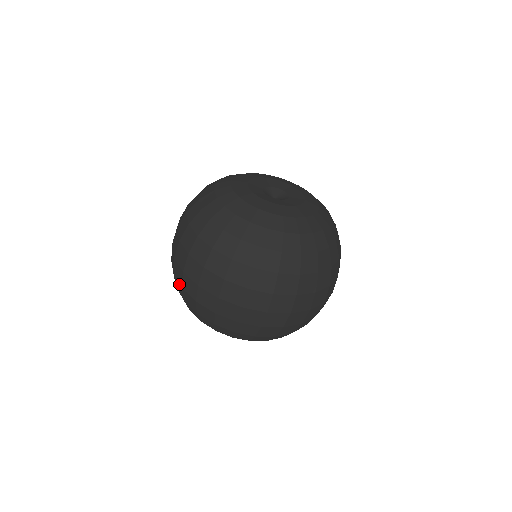
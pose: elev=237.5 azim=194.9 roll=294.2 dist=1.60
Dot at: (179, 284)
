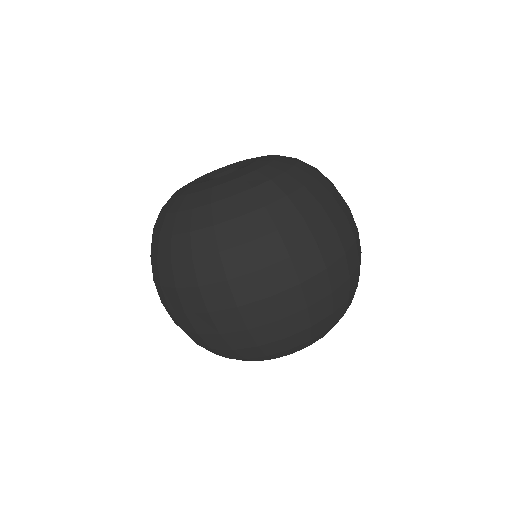
Dot at: (213, 335)
